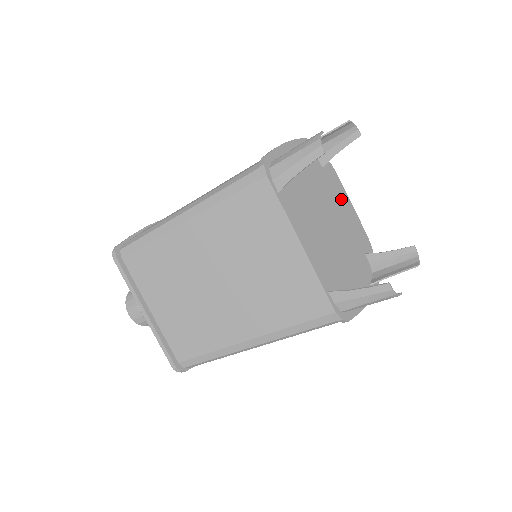
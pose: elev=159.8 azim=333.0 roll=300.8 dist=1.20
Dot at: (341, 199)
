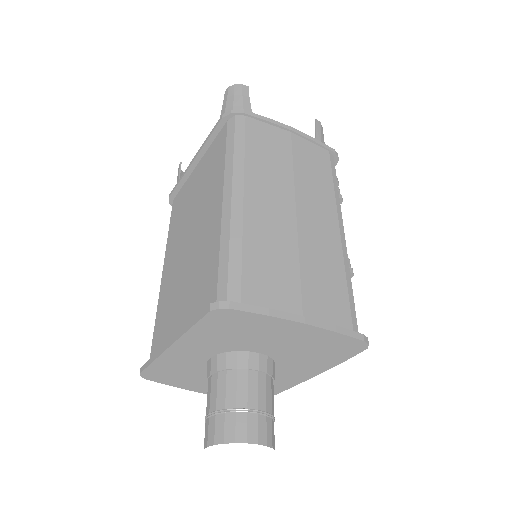
Dot at: occluded
